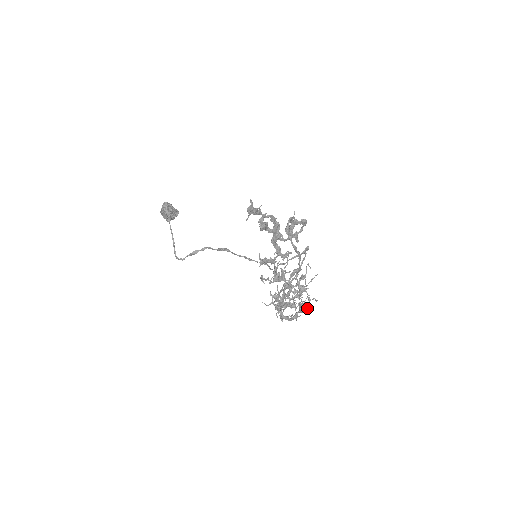
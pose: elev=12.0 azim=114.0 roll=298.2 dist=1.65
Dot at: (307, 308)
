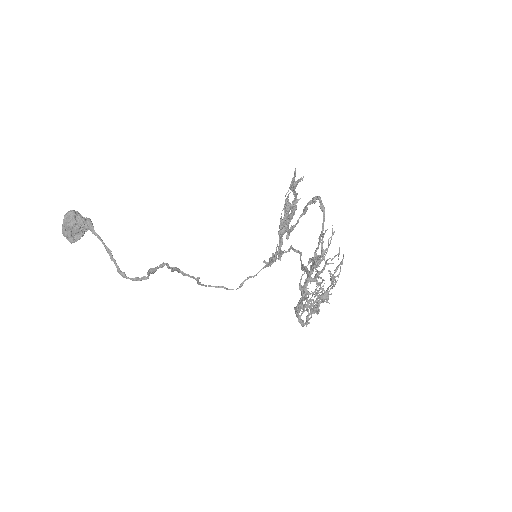
Dot at: (328, 302)
